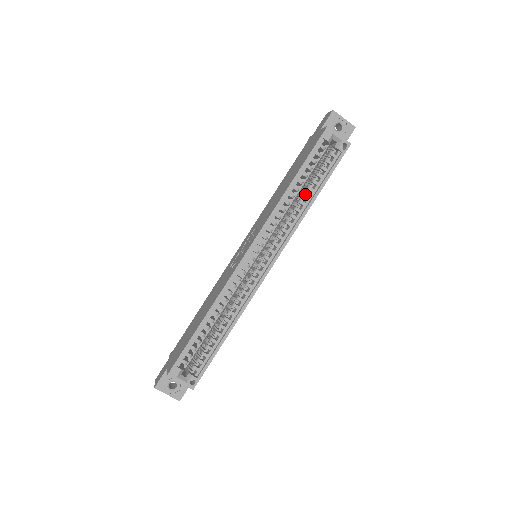
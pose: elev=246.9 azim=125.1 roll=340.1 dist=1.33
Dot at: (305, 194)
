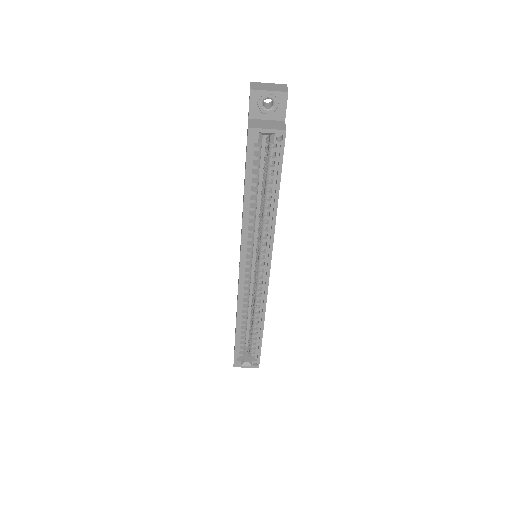
Dot at: (265, 201)
